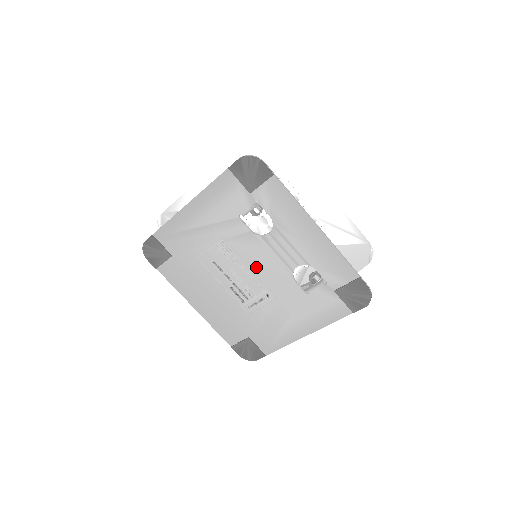
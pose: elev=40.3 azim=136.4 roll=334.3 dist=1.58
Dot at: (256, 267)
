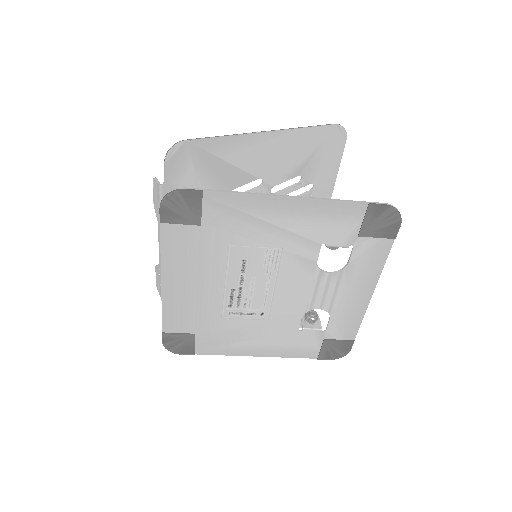
Dot at: (282, 289)
